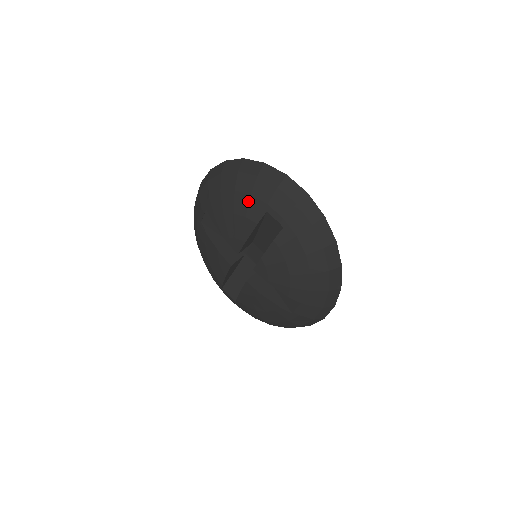
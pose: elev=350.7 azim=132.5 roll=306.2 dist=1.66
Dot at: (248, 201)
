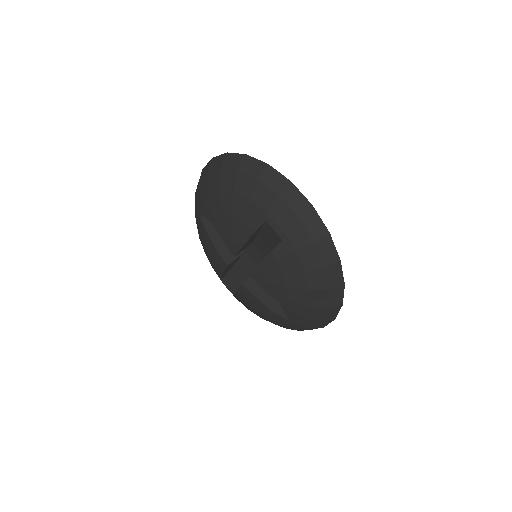
Dot at: (246, 205)
